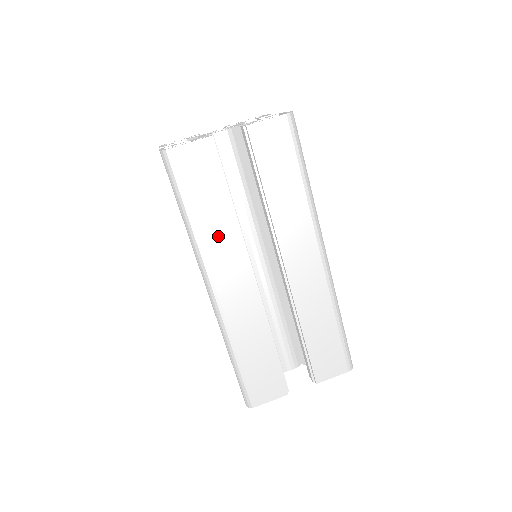
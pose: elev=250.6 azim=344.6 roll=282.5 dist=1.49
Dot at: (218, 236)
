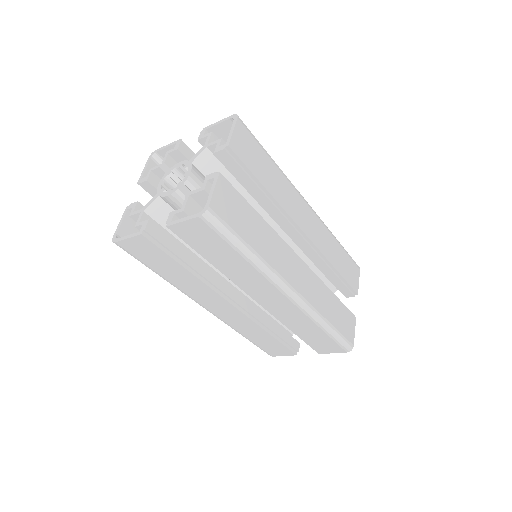
Dot at: (189, 285)
